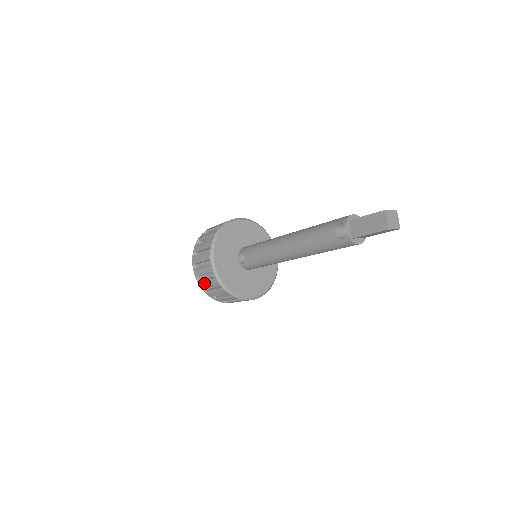
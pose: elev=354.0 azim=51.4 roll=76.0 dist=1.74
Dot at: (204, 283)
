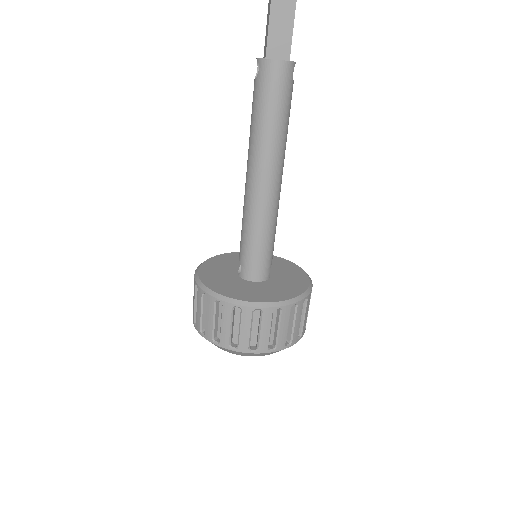
Dot at: (197, 317)
